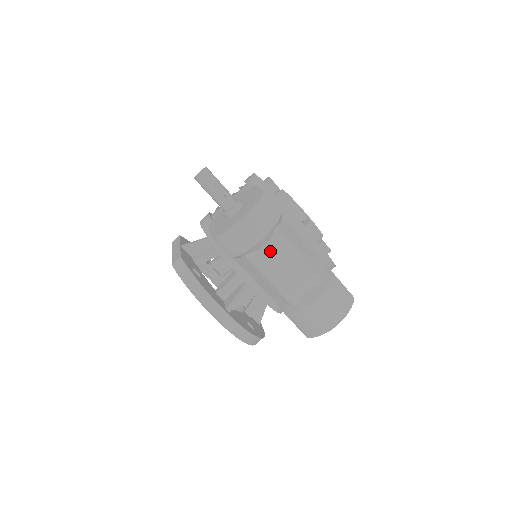
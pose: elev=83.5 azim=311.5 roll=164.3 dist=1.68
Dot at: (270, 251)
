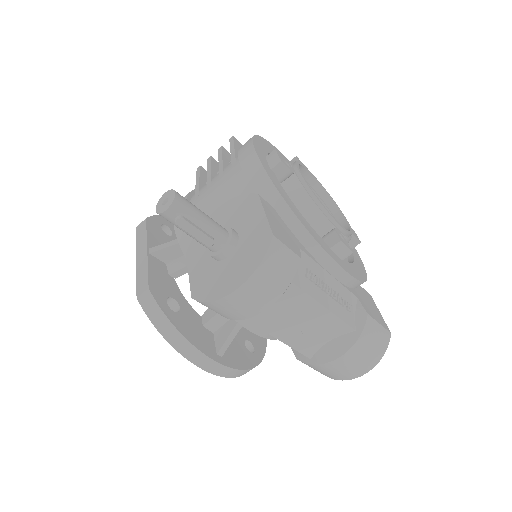
Dot at: (280, 309)
